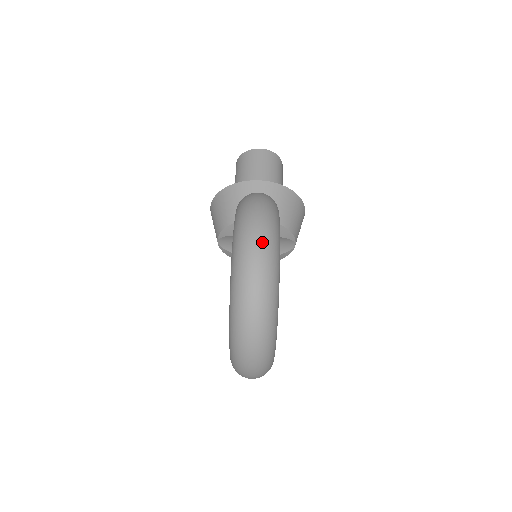
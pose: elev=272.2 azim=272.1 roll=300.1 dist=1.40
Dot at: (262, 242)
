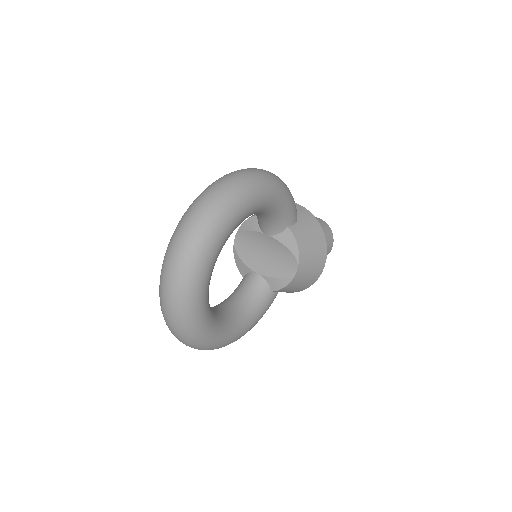
Dot at: (254, 172)
